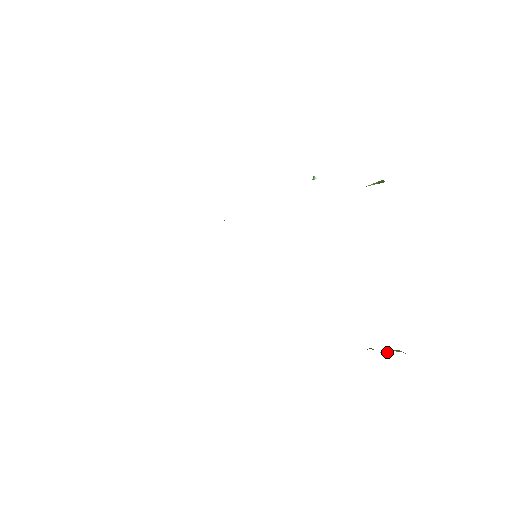
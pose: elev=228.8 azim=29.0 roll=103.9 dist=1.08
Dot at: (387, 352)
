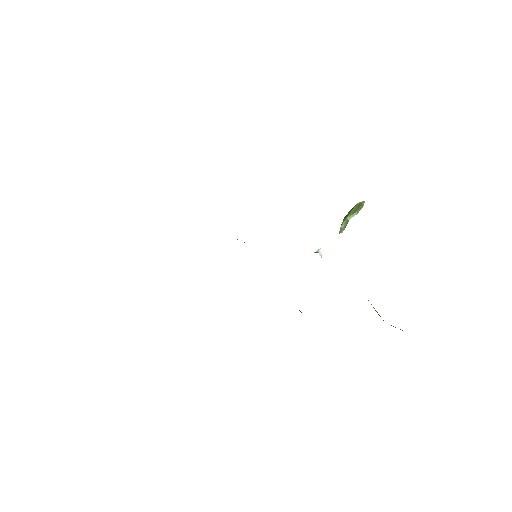
Dot at: occluded
